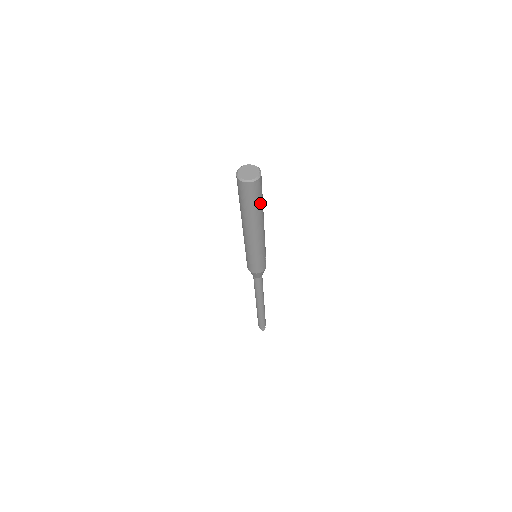
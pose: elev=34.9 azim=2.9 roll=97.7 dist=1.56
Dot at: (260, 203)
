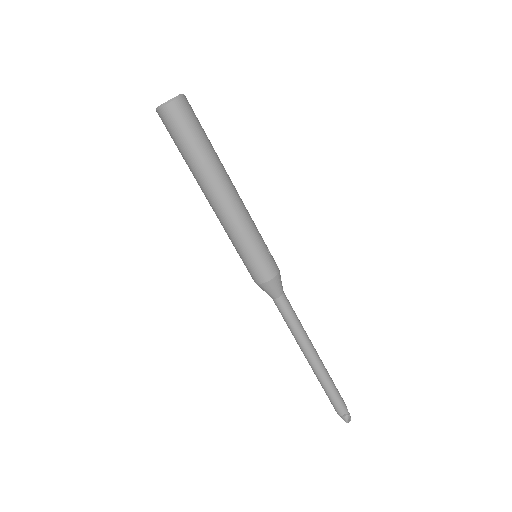
Dot at: (205, 141)
